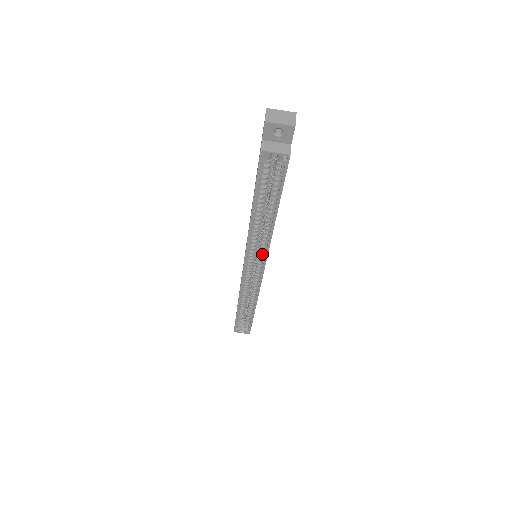
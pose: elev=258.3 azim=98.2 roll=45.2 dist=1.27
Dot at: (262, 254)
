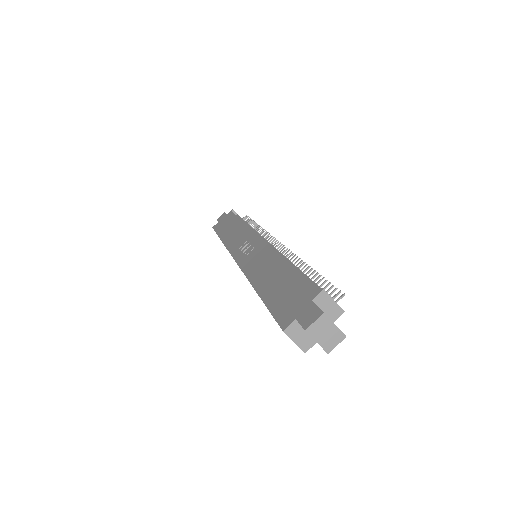
Dot at: occluded
